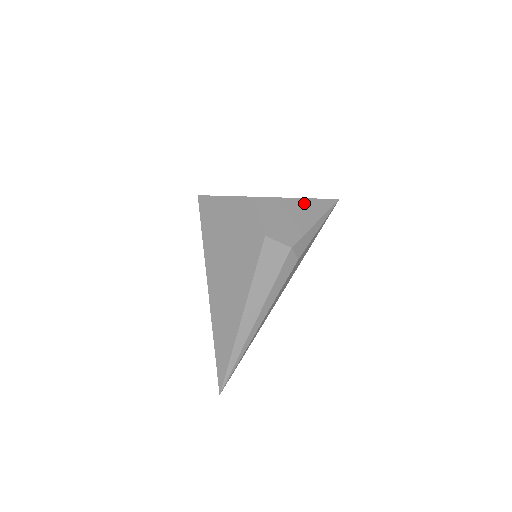
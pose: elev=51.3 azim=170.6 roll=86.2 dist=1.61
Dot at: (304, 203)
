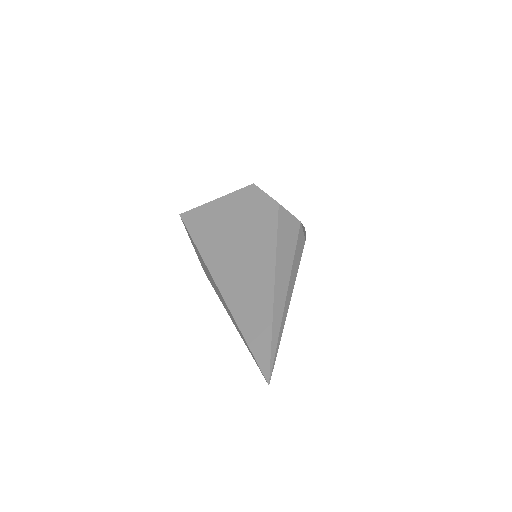
Dot at: occluded
